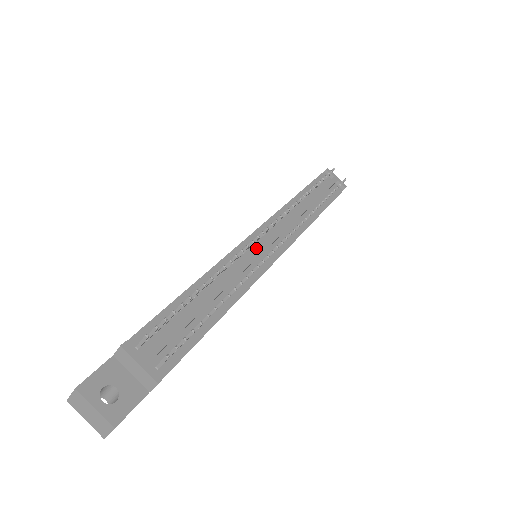
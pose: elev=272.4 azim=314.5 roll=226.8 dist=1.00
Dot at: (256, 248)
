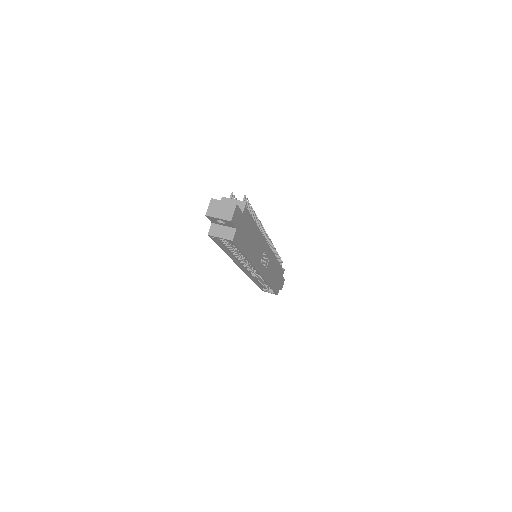
Dot at: occluded
